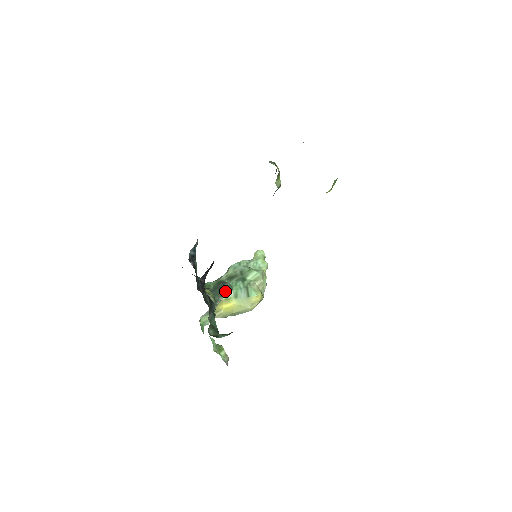
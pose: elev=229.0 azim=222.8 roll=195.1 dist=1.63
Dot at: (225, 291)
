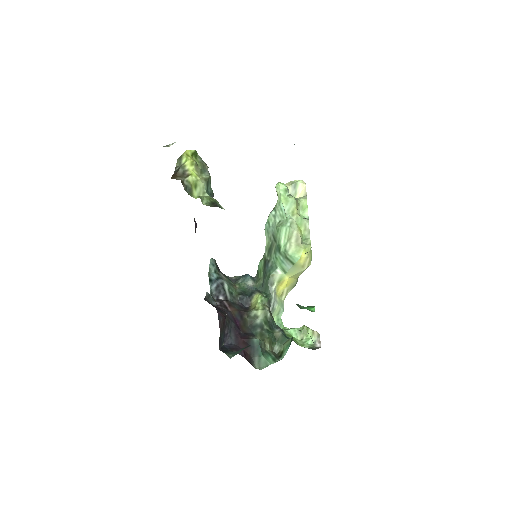
Dot at: (271, 276)
